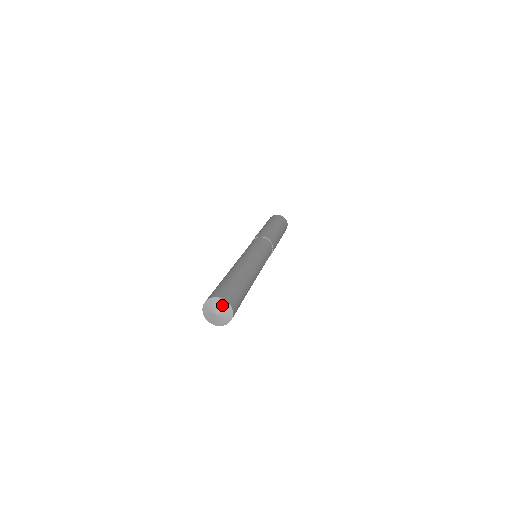
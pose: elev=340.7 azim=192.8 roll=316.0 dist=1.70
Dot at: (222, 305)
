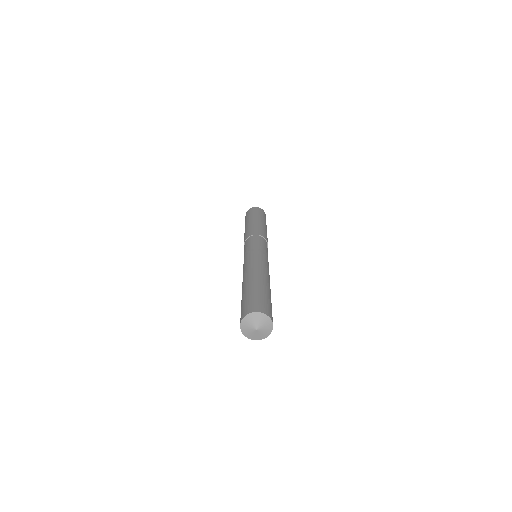
Dot at: (263, 320)
